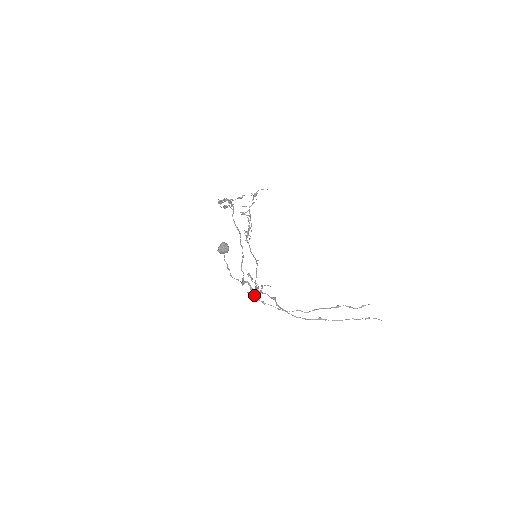
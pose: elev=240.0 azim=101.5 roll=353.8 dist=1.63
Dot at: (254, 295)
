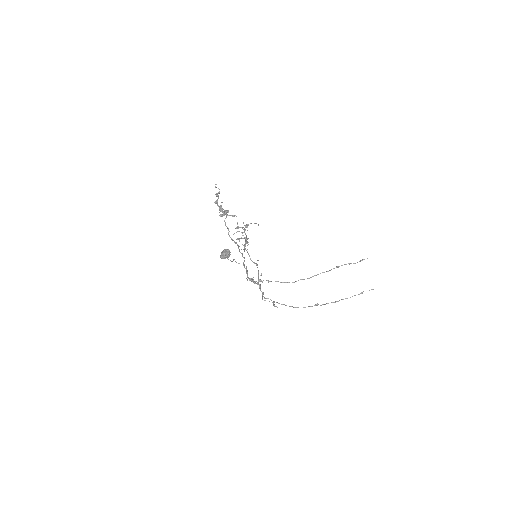
Dot at: occluded
